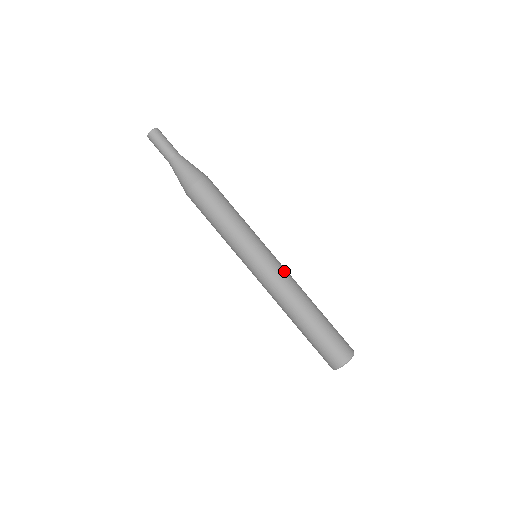
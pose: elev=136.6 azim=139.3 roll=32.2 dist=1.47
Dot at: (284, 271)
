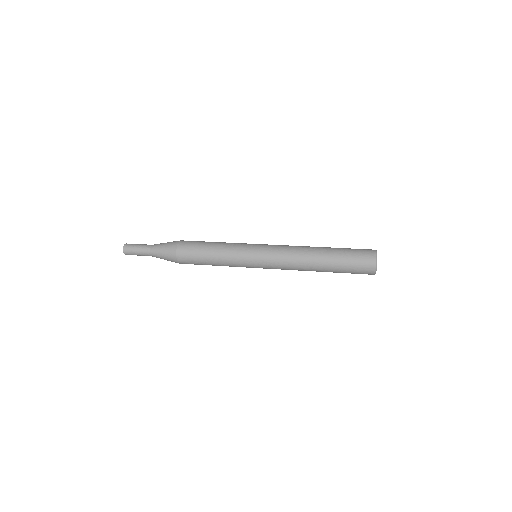
Dot at: occluded
